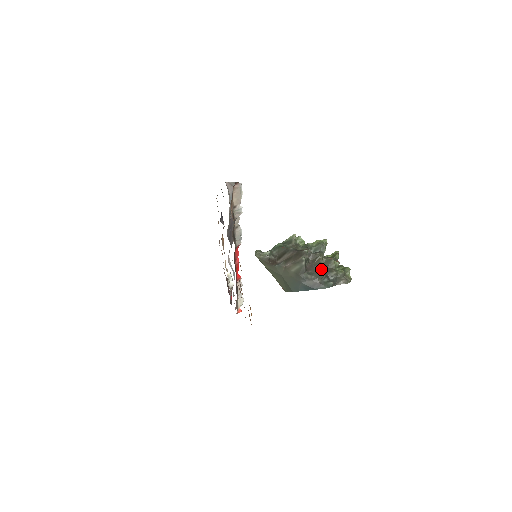
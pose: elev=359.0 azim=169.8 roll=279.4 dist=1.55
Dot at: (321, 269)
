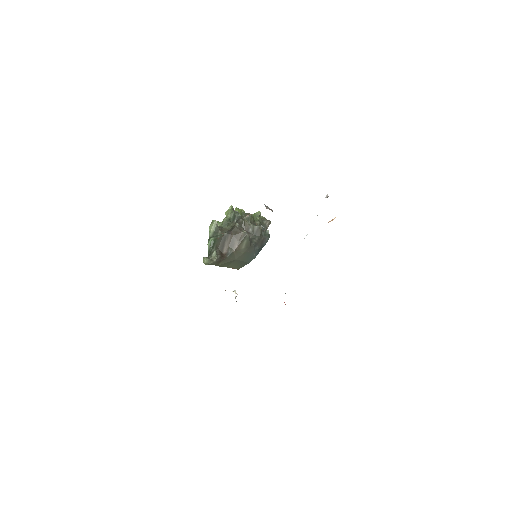
Dot at: (257, 228)
